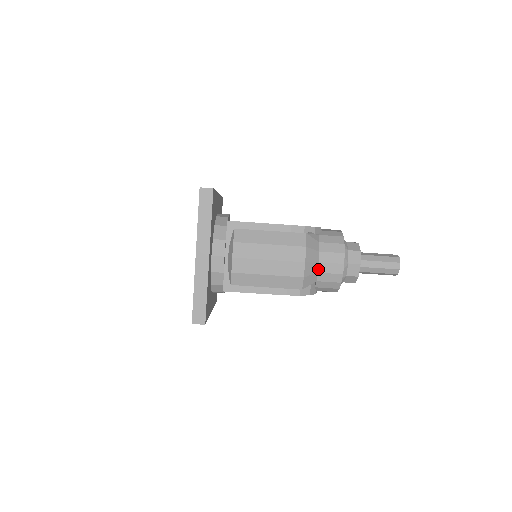
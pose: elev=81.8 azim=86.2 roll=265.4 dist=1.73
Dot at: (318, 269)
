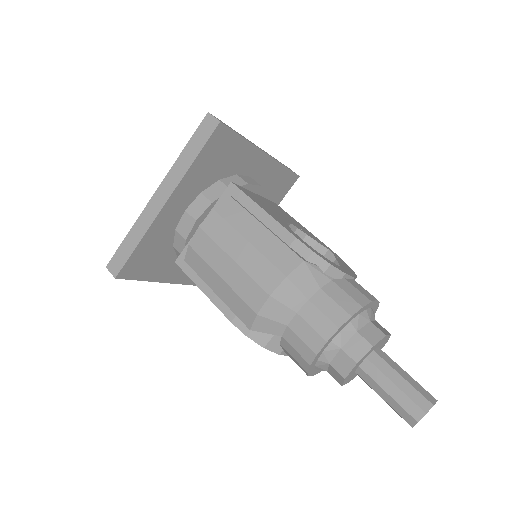
Dot at: (291, 321)
